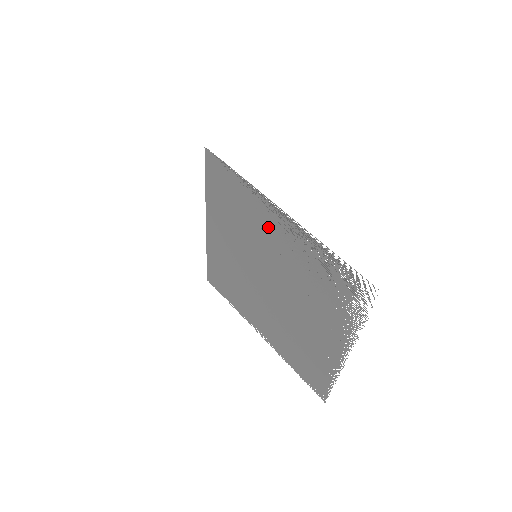
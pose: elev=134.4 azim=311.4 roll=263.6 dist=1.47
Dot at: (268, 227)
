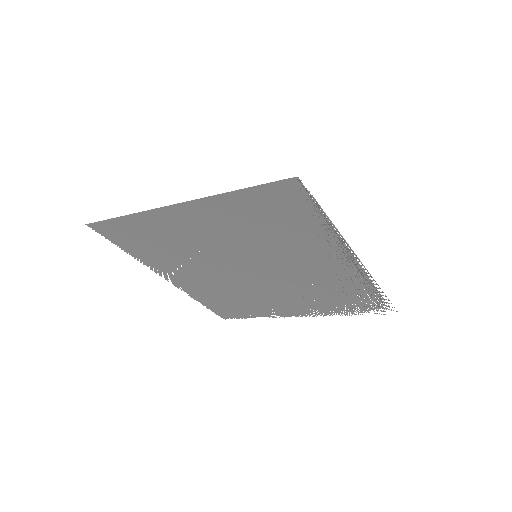
Dot at: (316, 256)
